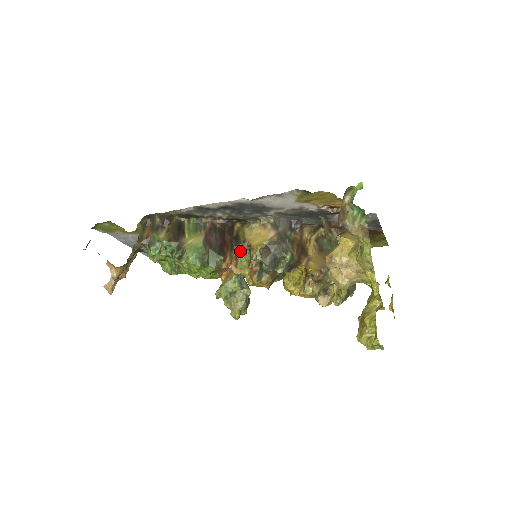
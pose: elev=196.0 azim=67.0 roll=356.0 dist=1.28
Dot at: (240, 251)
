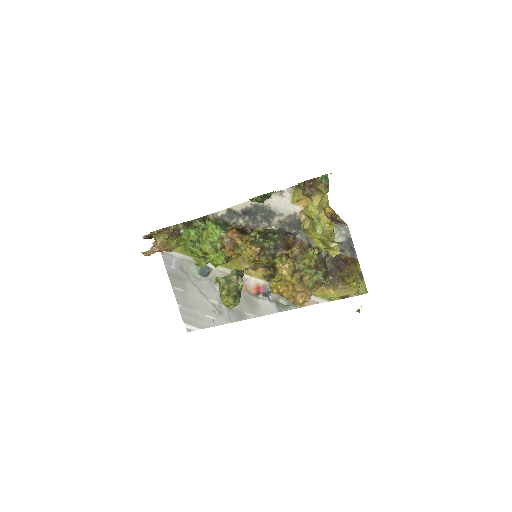
Dot at: (245, 235)
